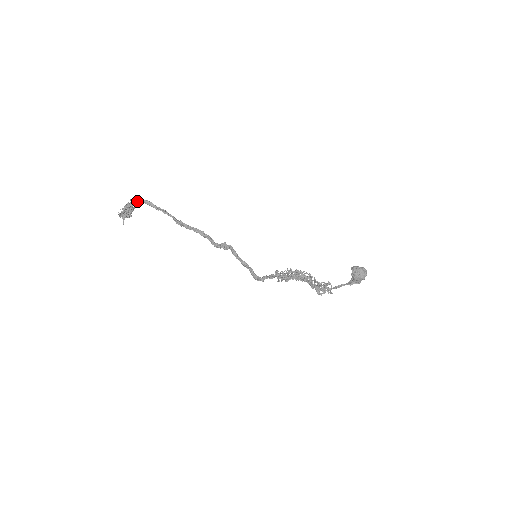
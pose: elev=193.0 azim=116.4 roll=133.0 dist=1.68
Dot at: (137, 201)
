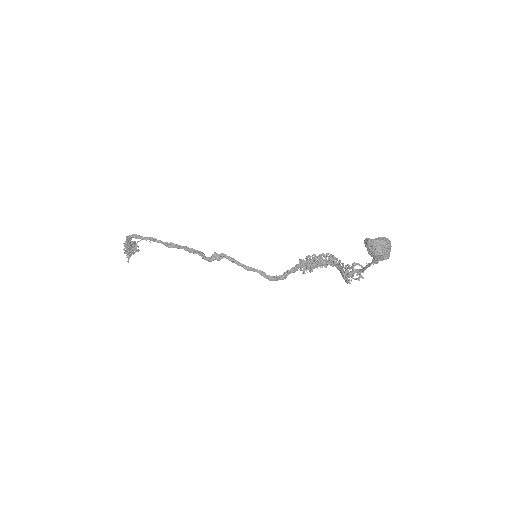
Dot at: (128, 238)
